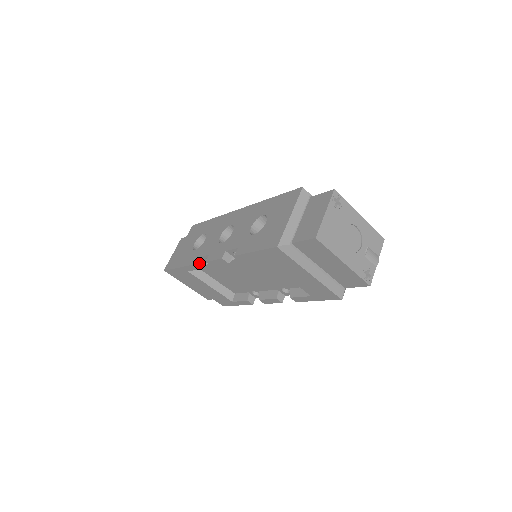
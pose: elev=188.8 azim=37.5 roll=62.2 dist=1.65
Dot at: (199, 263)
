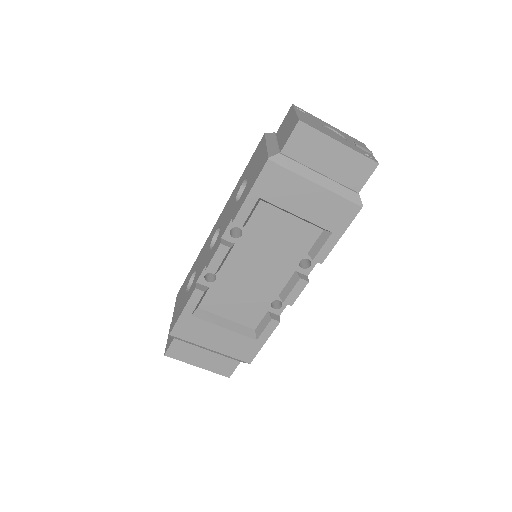
Dot at: (199, 287)
